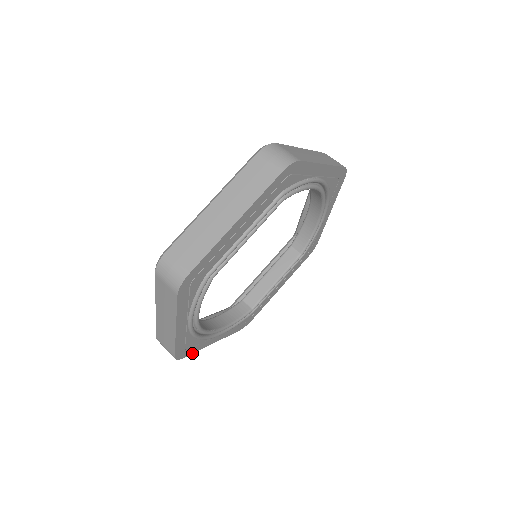
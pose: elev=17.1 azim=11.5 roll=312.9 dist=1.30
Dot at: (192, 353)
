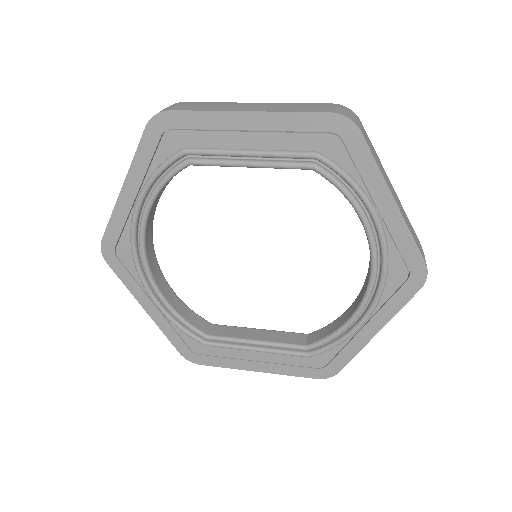
Dot at: (119, 276)
